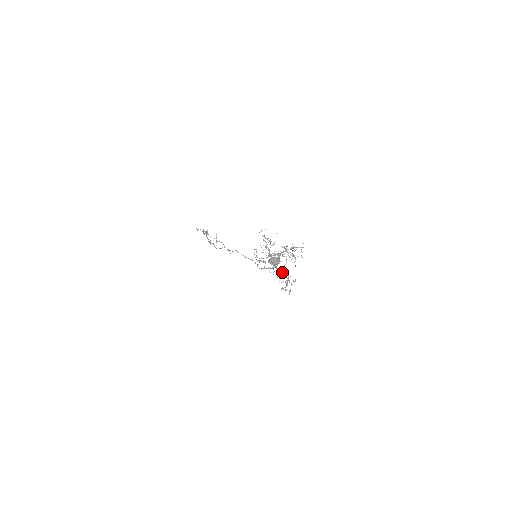
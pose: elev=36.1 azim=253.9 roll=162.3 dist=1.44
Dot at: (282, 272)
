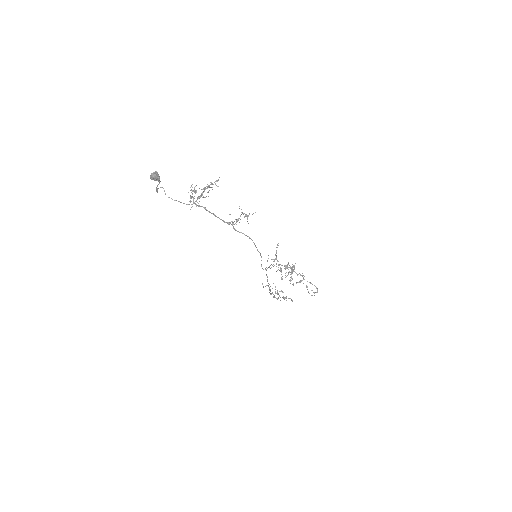
Dot at: occluded
